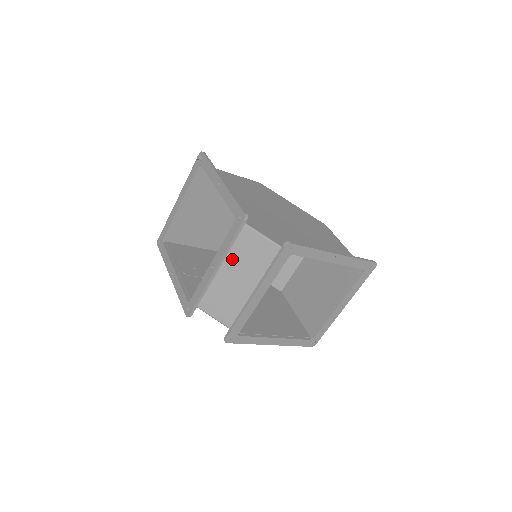
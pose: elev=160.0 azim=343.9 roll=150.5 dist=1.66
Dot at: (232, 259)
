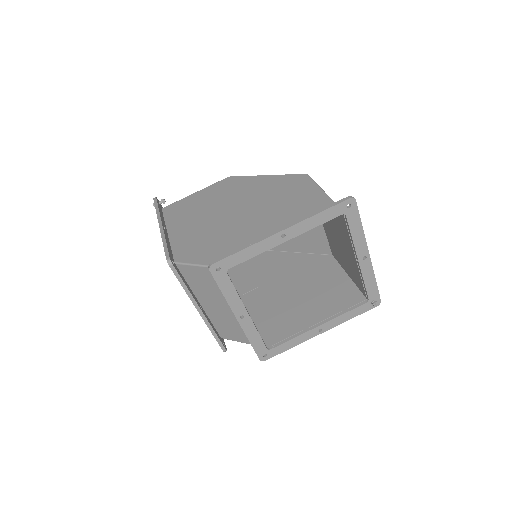
Dot at: (204, 294)
